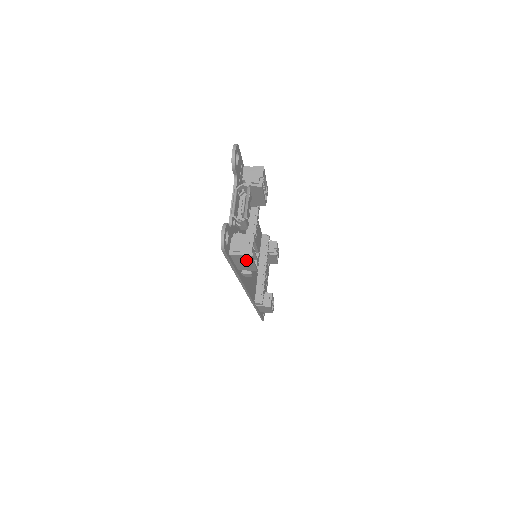
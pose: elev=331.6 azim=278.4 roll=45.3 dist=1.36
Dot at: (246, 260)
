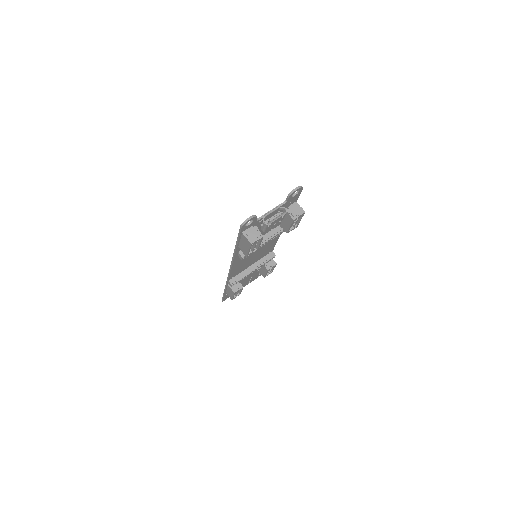
Dot at: (247, 244)
